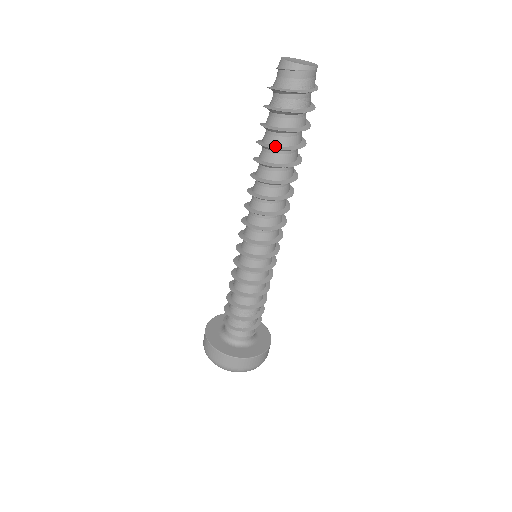
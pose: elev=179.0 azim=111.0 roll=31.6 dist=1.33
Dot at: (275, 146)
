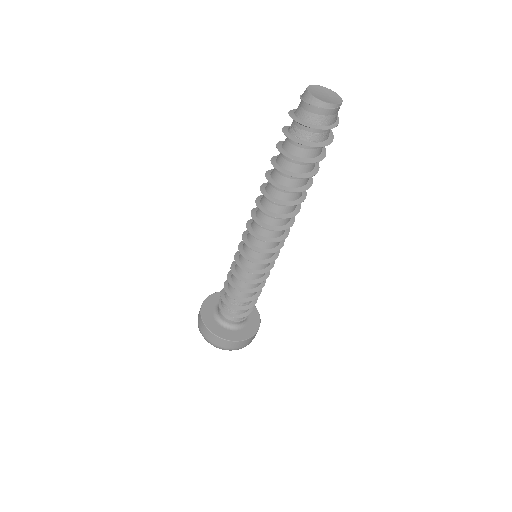
Dot at: (287, 171)
